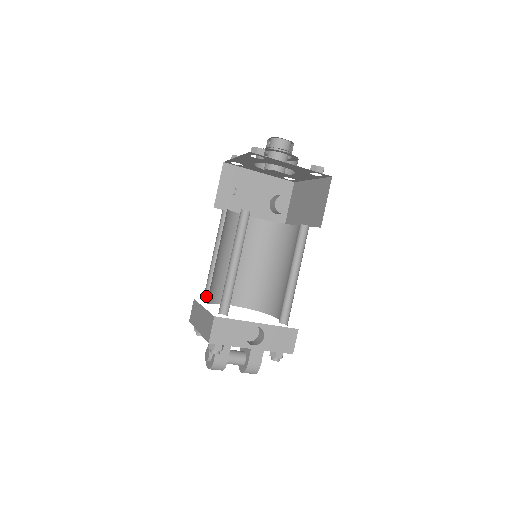
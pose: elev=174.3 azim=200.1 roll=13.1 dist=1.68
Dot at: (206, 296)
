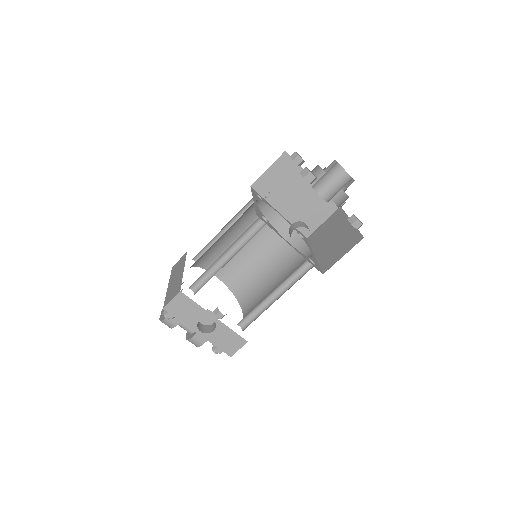
Dot at: (198, 257)
